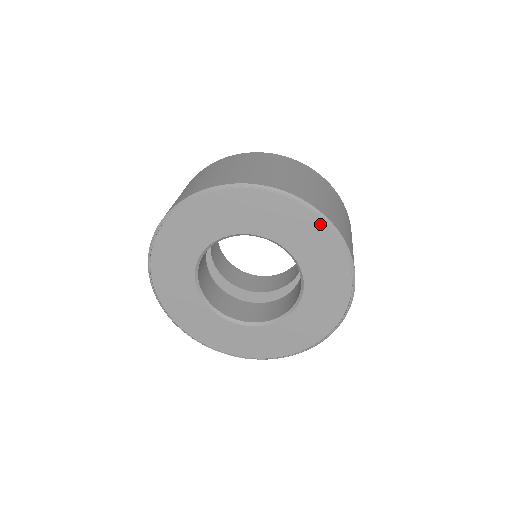
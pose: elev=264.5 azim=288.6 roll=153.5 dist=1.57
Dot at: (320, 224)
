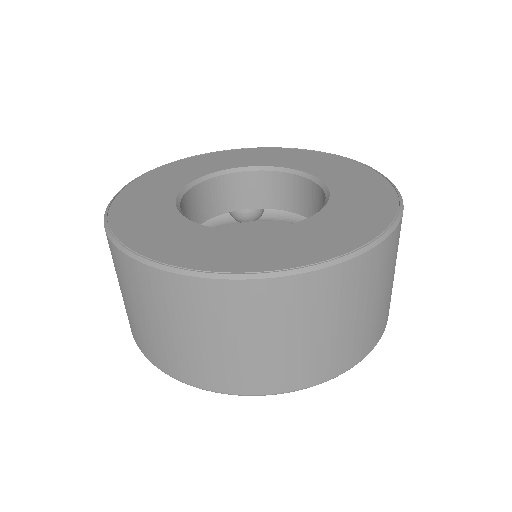
Dot at: (290, 150)
